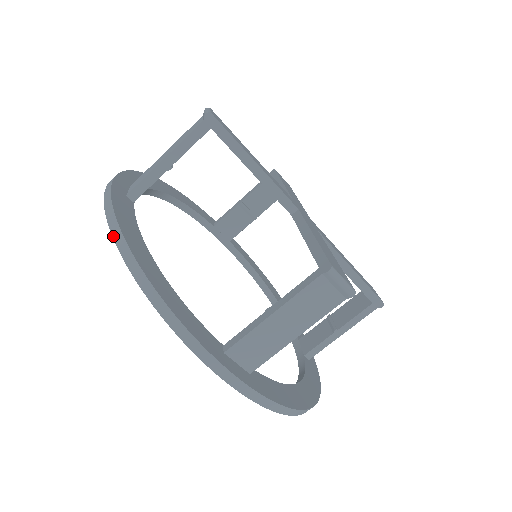
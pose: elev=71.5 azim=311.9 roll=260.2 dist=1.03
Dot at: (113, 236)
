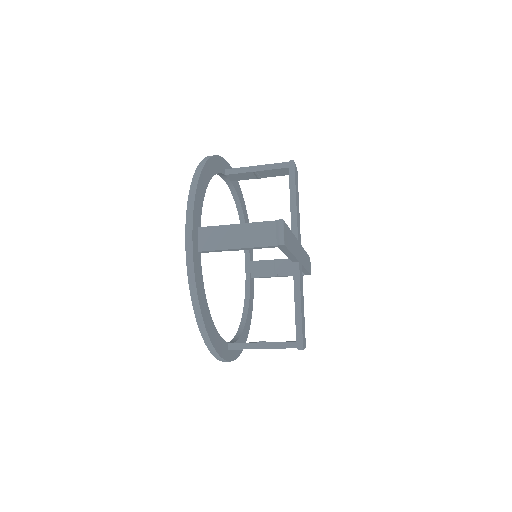
Dot at: (194, 308)
